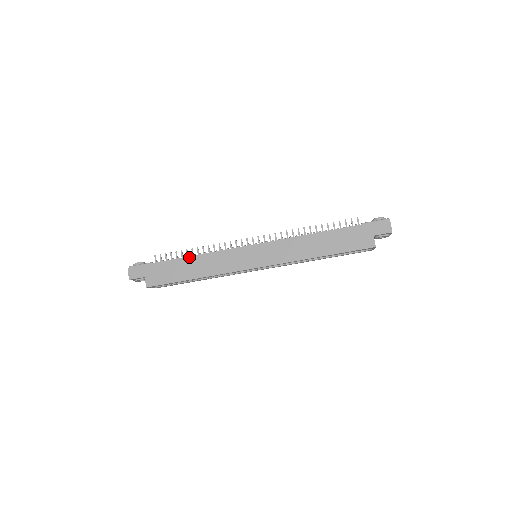
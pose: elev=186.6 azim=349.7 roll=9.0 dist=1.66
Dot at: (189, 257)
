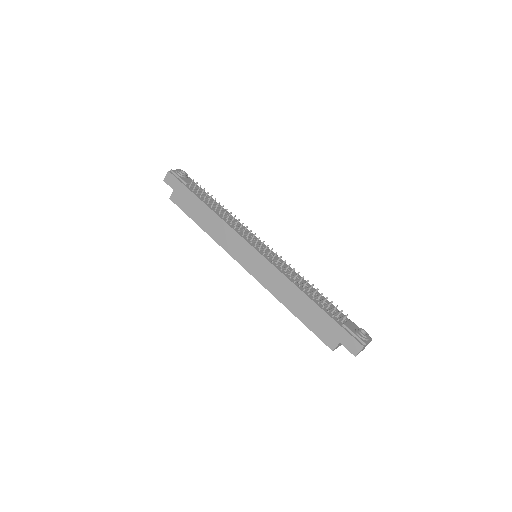
Dot at: (209, 208)
